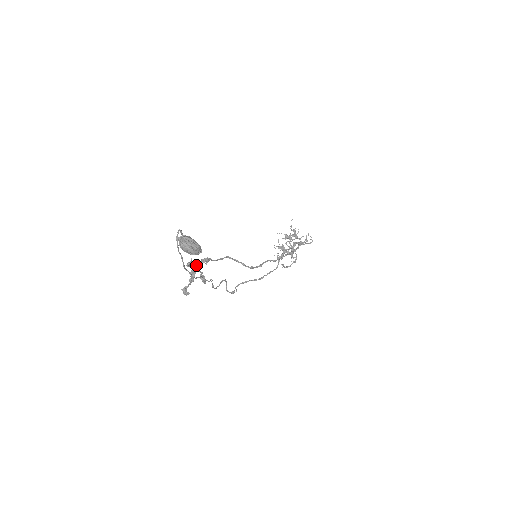
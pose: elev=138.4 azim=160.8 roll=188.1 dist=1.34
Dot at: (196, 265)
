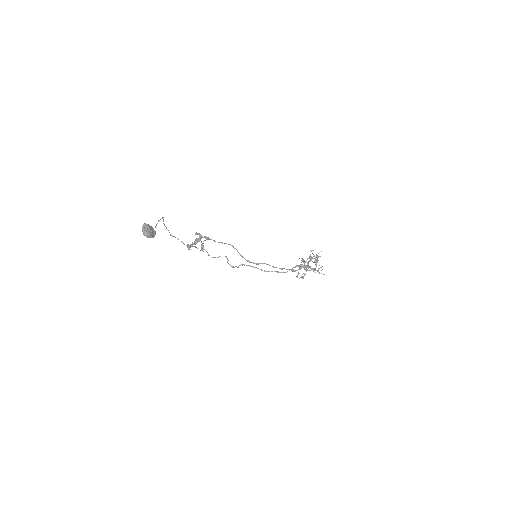
Dot at: (200, 237)
